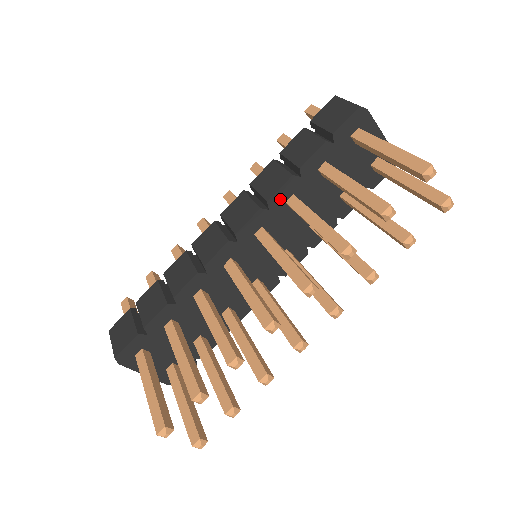
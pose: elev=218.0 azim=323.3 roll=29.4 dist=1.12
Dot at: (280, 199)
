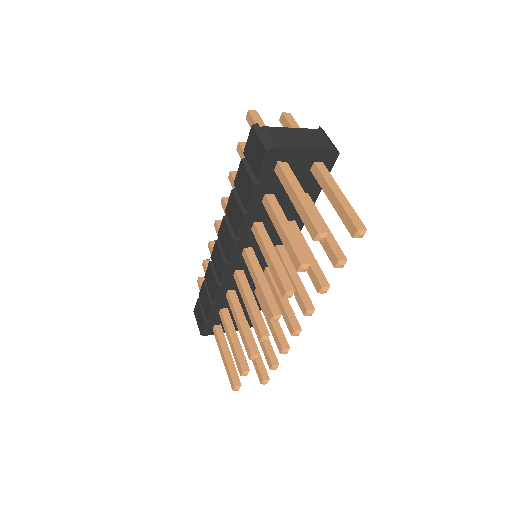
Dot at: (245, 230)
